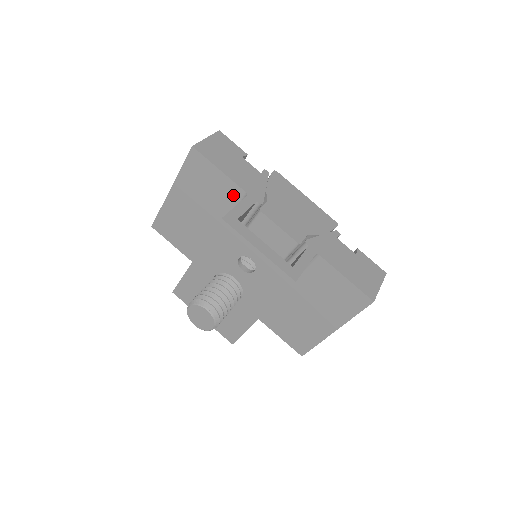
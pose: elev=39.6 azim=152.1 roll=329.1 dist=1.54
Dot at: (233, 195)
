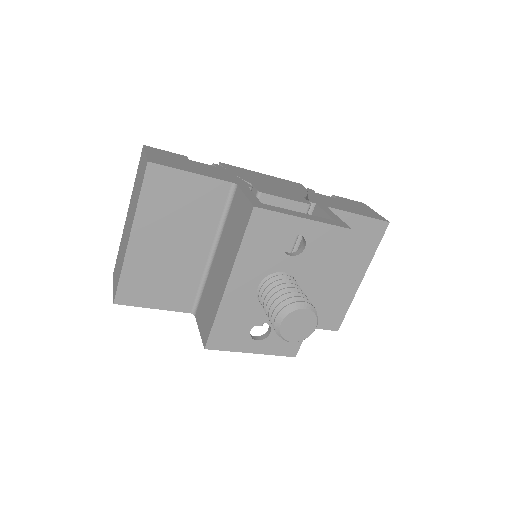
Dot at: (217, 195)
